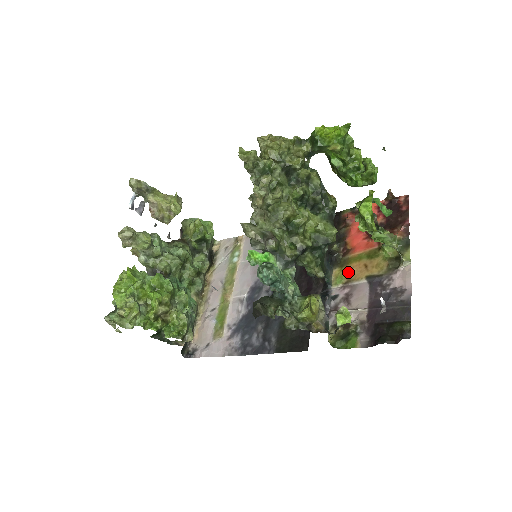
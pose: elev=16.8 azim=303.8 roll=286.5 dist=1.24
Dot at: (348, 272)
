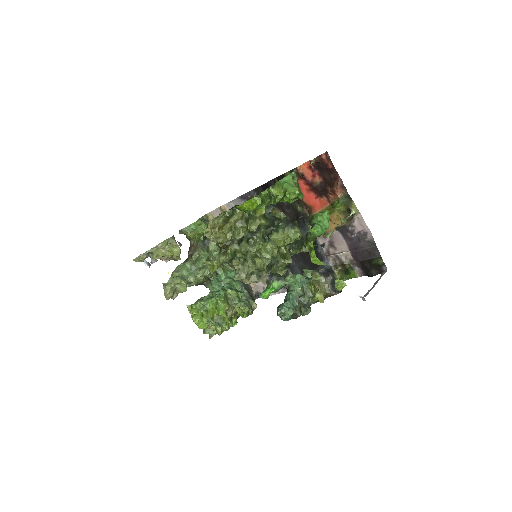
Dot at: occluded
